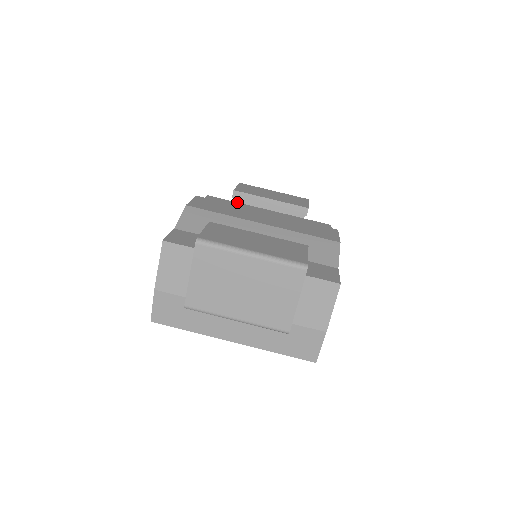
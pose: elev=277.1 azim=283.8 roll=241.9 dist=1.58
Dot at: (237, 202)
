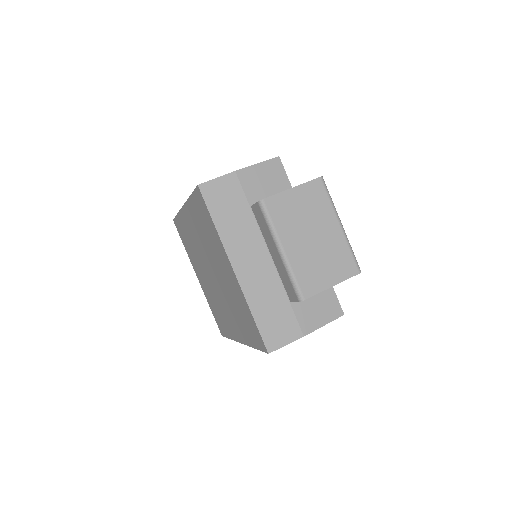
Dot at: occluded
